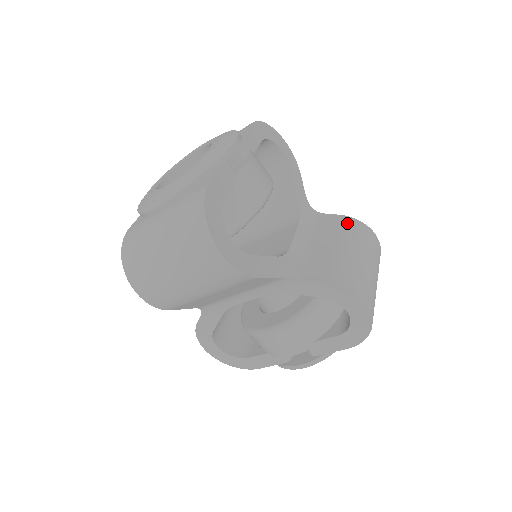
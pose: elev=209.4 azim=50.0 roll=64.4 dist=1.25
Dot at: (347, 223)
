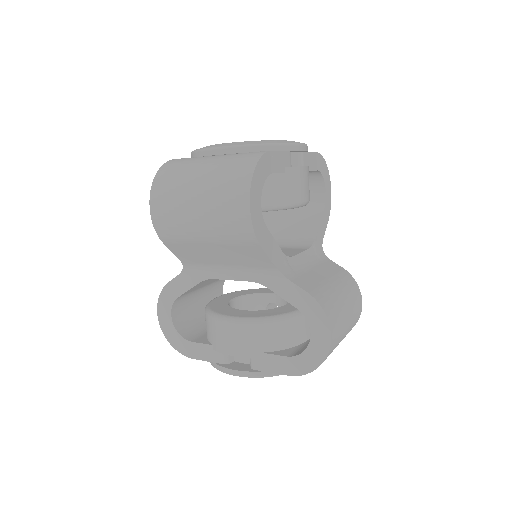
Dot at: (346, 275)
